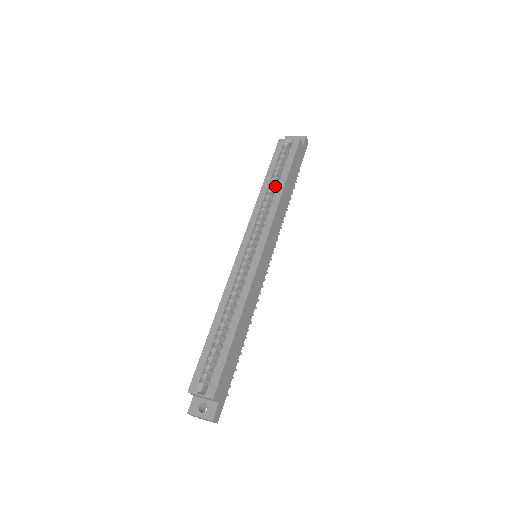
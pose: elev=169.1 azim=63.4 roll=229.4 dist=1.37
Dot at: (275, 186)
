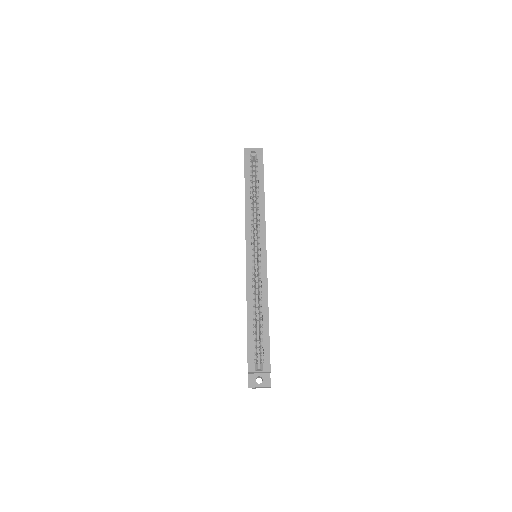
Dot at: (253, 195)
